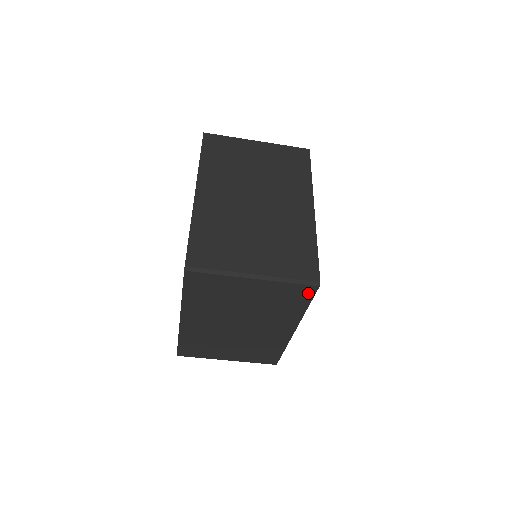
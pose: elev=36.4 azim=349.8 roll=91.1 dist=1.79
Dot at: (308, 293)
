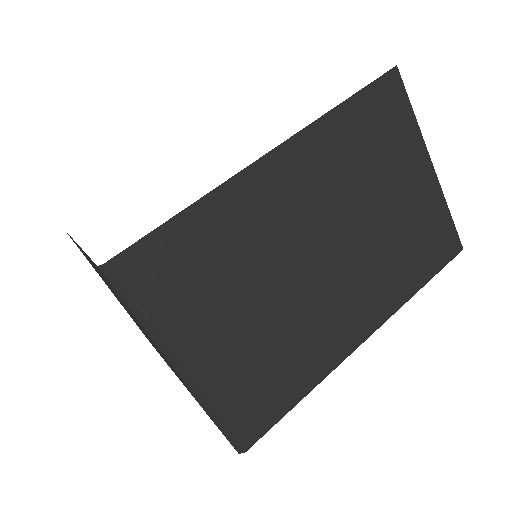
Dot at: occluded
